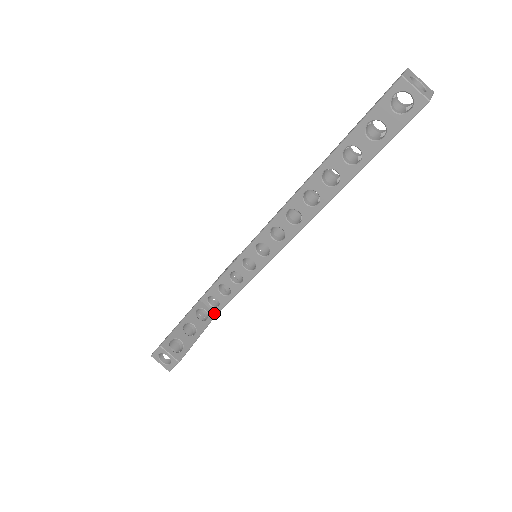
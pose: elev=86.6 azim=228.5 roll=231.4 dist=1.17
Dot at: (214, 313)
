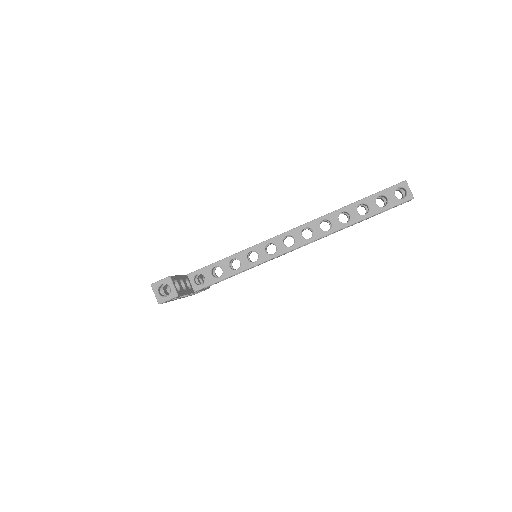
Dot at: (193, 290)
